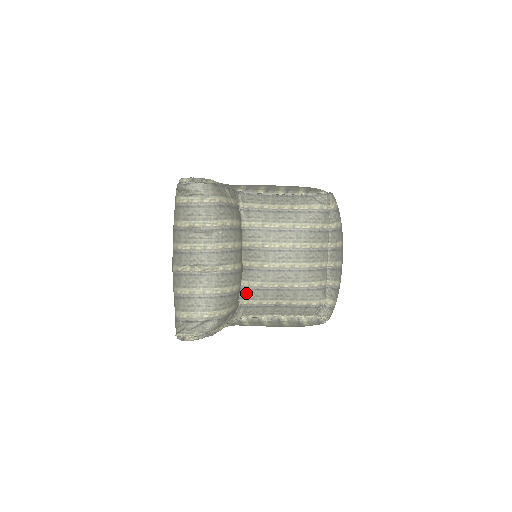
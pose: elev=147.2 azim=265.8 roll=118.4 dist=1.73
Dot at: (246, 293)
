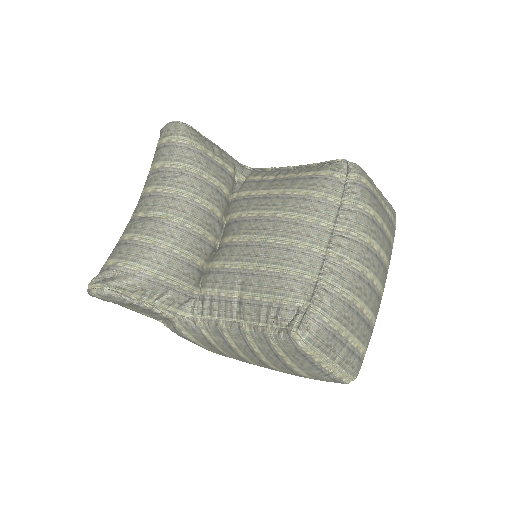
Dot at: (206, 278)
